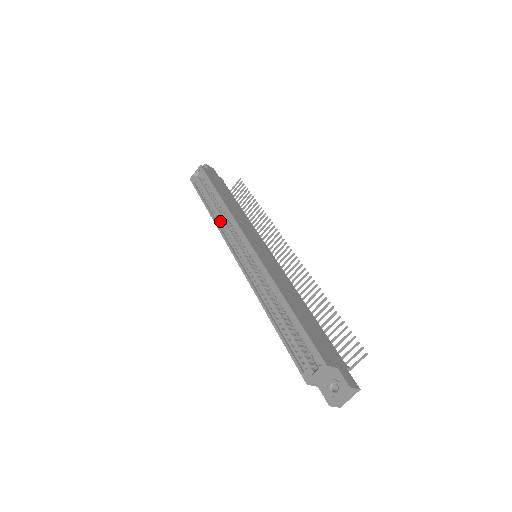
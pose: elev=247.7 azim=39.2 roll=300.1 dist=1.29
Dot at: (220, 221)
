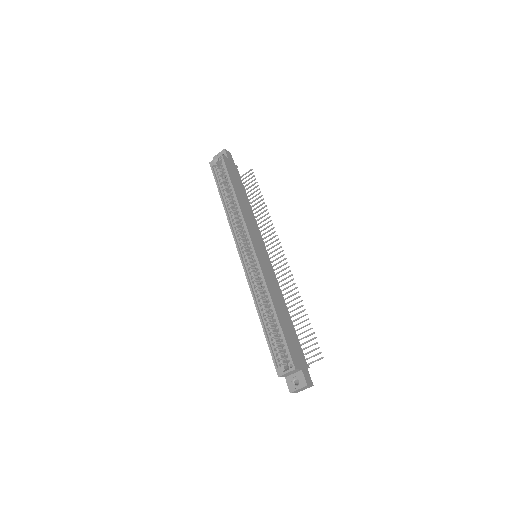
Dot at: (231, 216)
